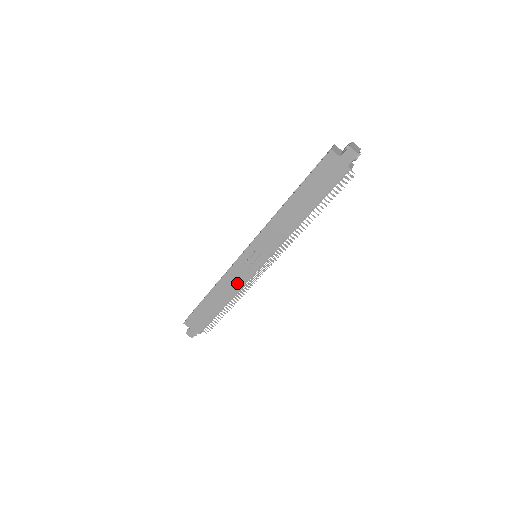
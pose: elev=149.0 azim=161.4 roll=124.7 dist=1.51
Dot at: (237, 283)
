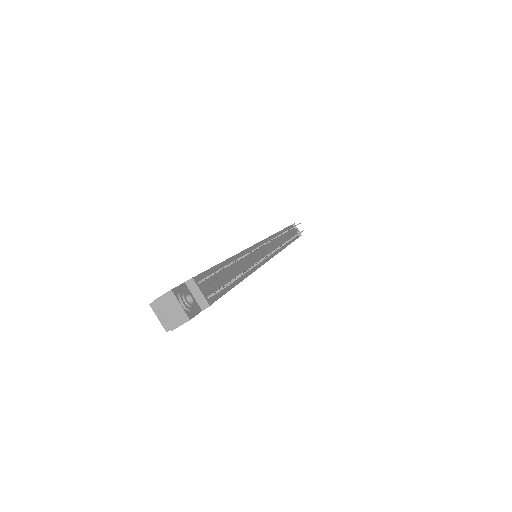
Dot at: occluded
